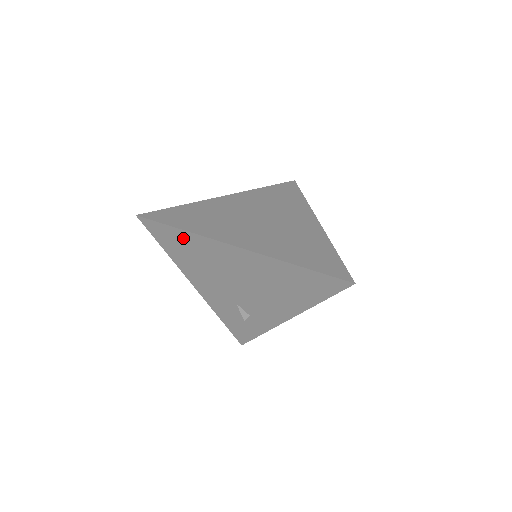
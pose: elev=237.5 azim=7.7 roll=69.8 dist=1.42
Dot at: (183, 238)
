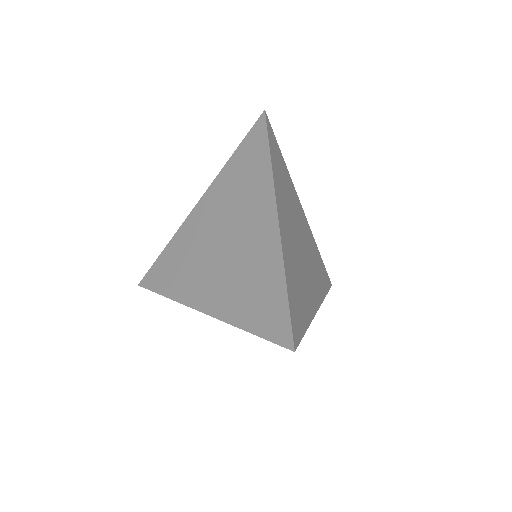
Dot at: occluded
